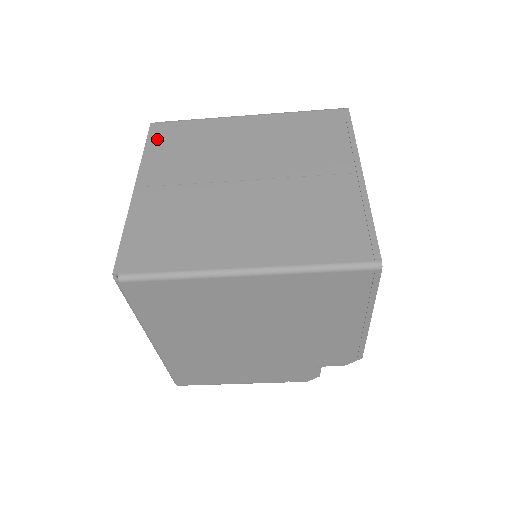
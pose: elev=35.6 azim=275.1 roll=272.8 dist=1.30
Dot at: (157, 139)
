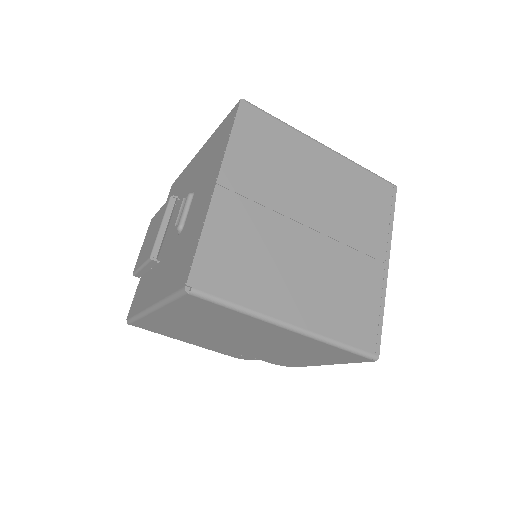
Dot at: (244, 127)
